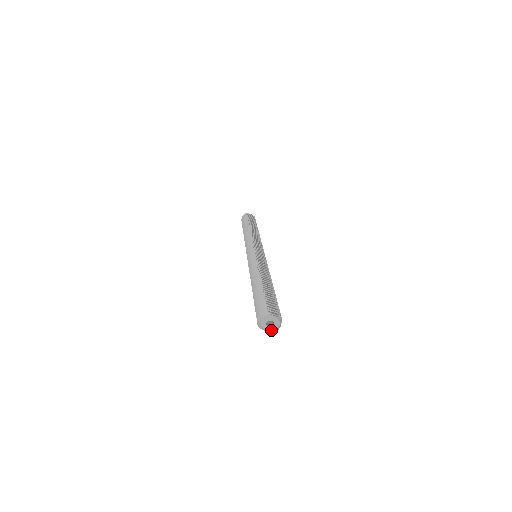
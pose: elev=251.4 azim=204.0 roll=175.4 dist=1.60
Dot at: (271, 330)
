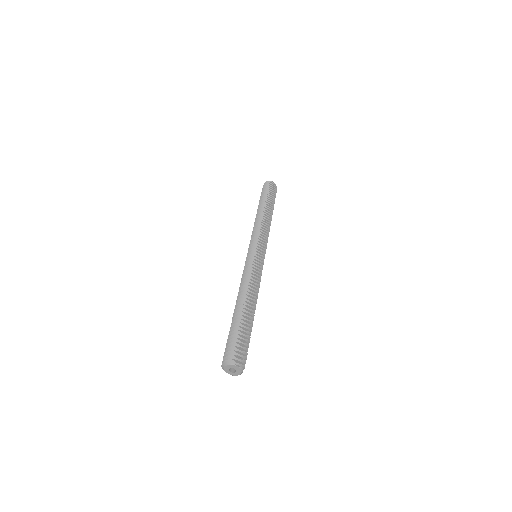
Dot at: (232, 374)
